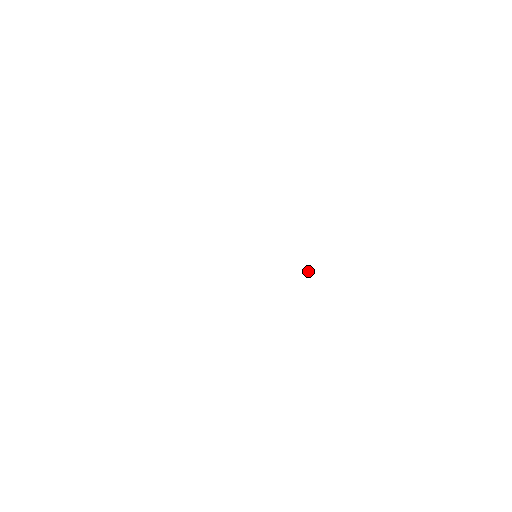
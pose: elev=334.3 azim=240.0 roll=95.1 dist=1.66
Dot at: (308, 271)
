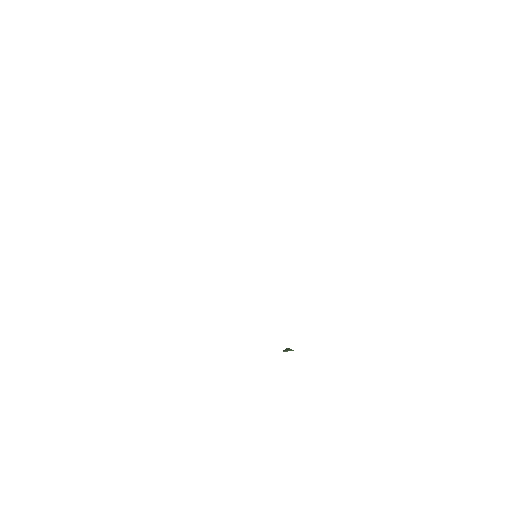
Dot at: (286, 349)
